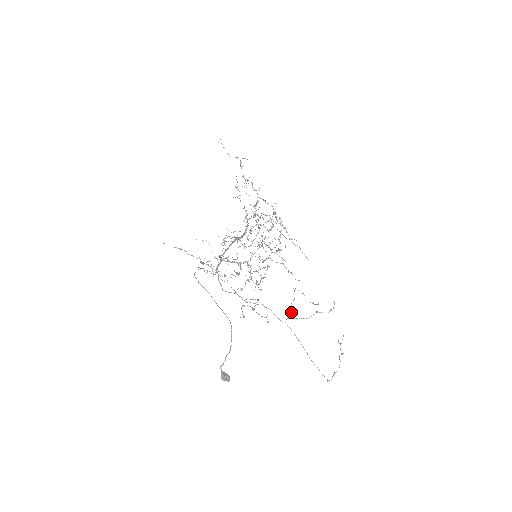
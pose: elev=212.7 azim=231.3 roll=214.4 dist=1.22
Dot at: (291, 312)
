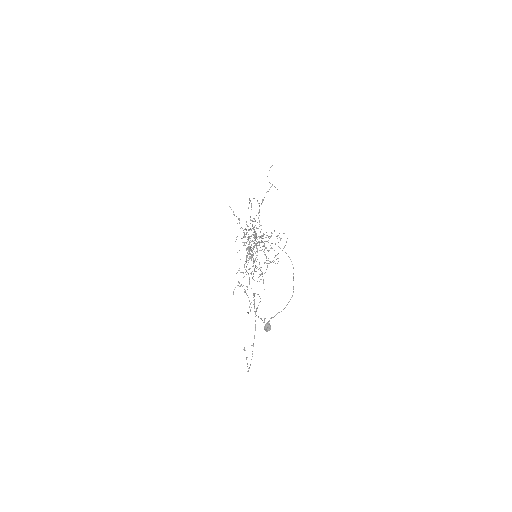
Dot at: (257, 308)
